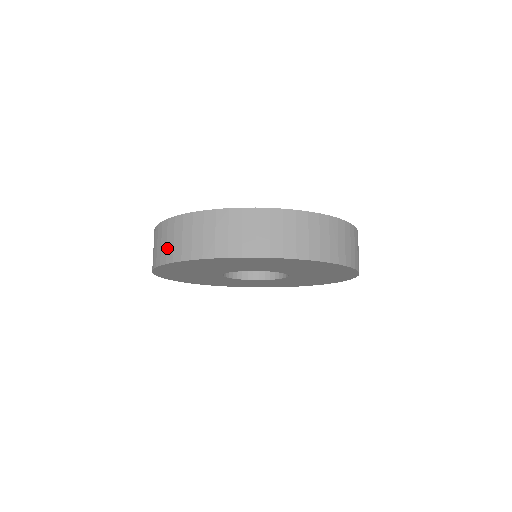
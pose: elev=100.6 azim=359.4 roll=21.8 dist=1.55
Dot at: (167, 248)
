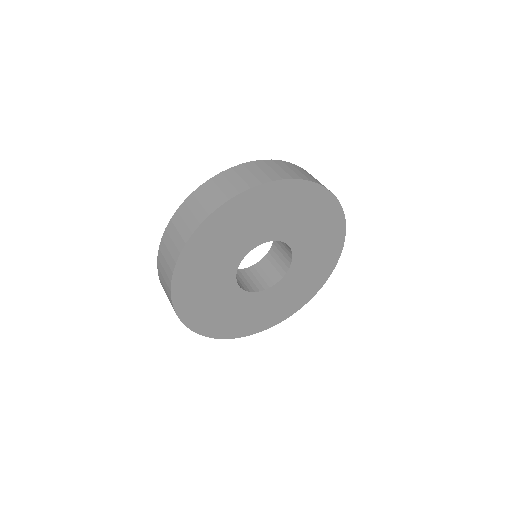
Dot at: (204, 206)
